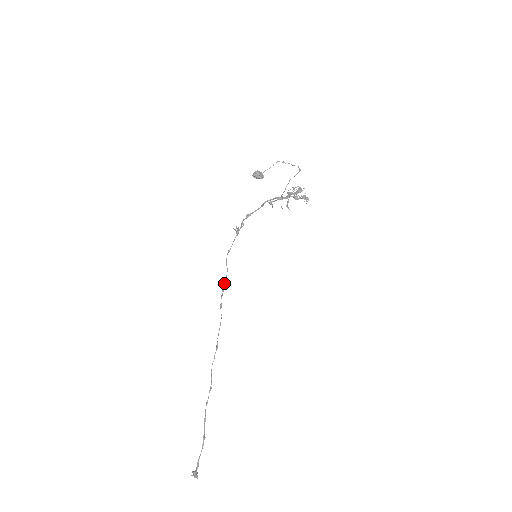
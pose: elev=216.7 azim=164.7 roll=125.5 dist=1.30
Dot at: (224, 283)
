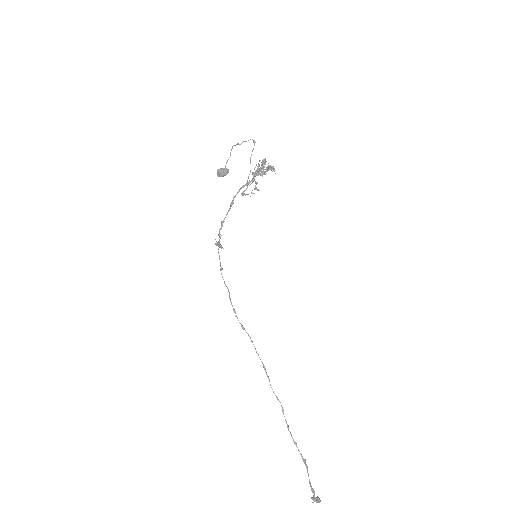
Dot at: (231, 304)
